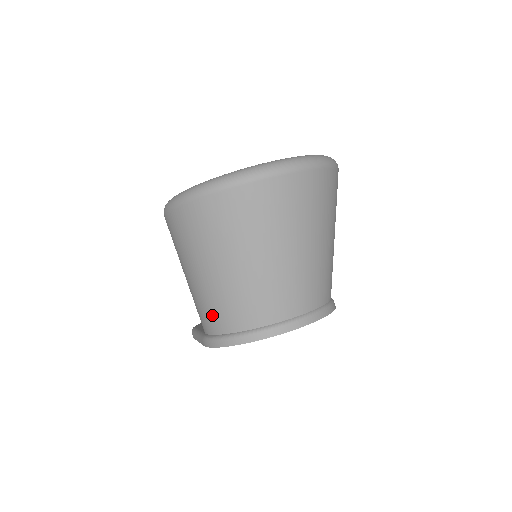
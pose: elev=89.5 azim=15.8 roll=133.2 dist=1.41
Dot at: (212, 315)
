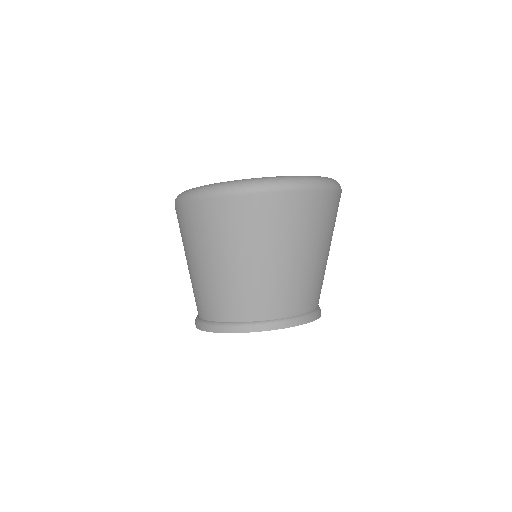
Dot at: (197, 301)
